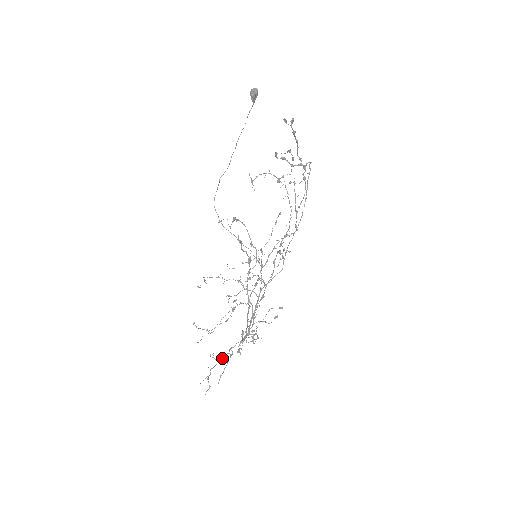
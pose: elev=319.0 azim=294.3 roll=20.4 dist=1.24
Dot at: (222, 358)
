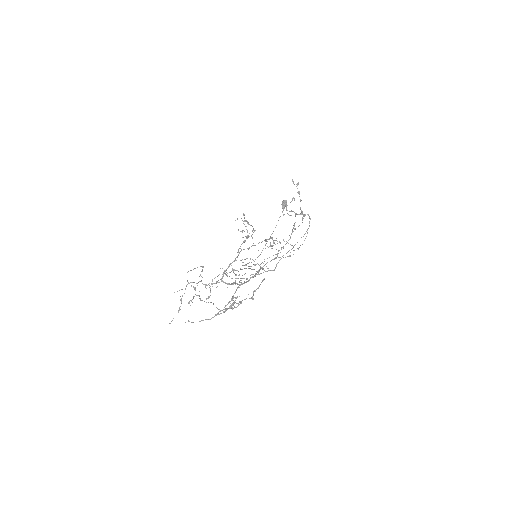
Dot at: (200, 281)
